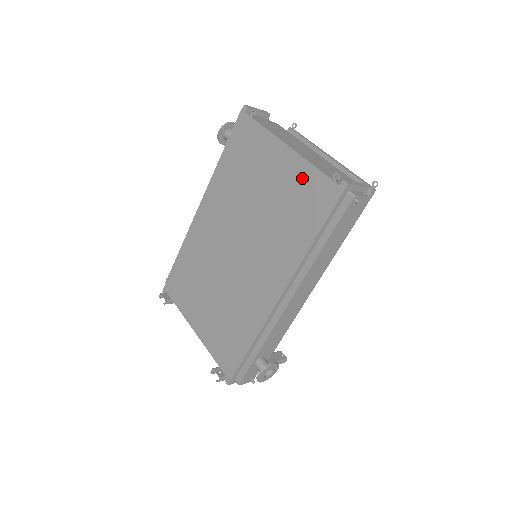
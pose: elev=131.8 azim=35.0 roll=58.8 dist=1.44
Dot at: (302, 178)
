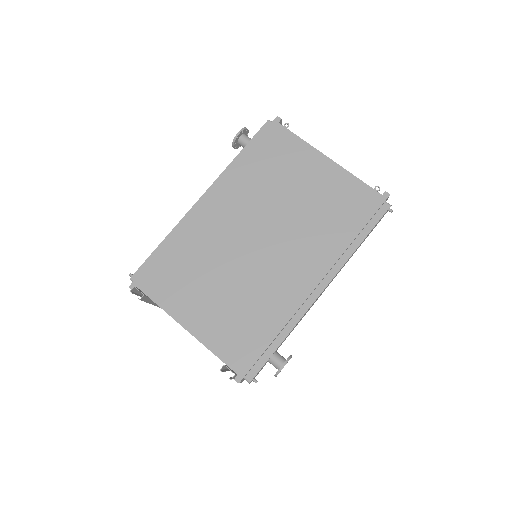
Dot at: (344, 185)
